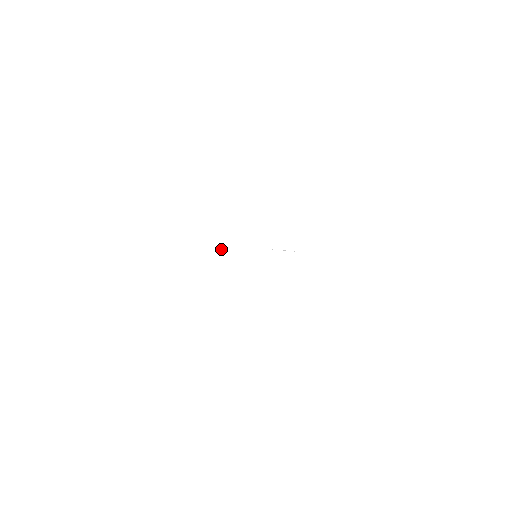
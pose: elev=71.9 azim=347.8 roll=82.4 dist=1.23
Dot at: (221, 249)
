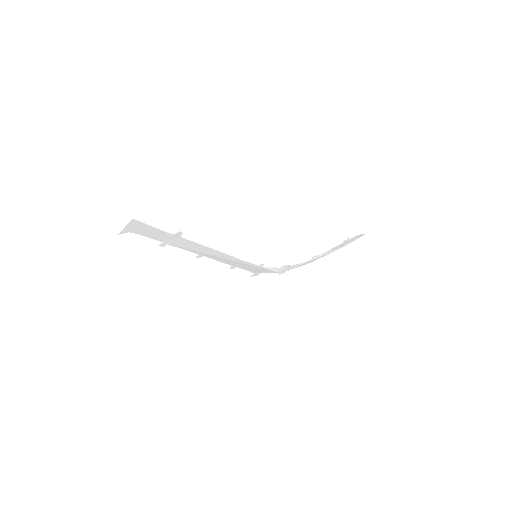
Dot at: (229, 259)
